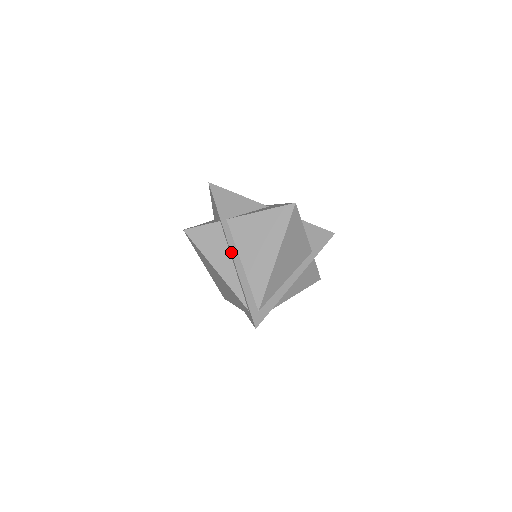
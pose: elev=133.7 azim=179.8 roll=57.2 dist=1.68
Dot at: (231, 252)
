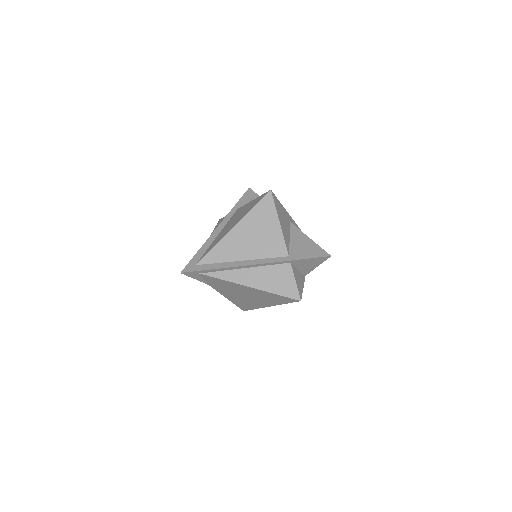
Dot at: (218, 226)
